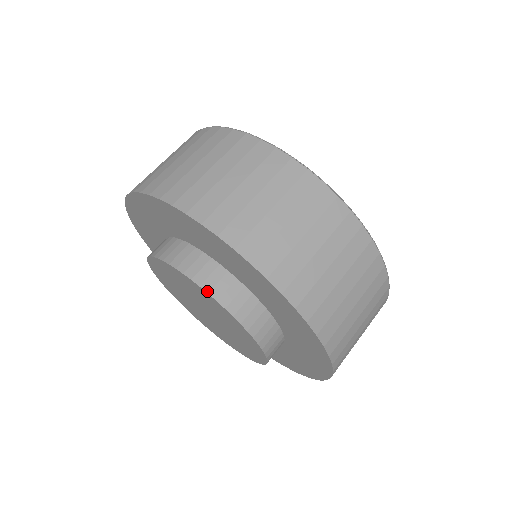
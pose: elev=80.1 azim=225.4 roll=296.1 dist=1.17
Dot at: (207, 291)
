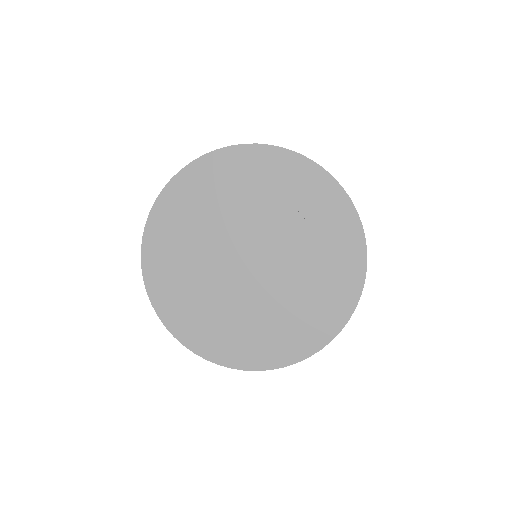
Dot at: (241, 191)
